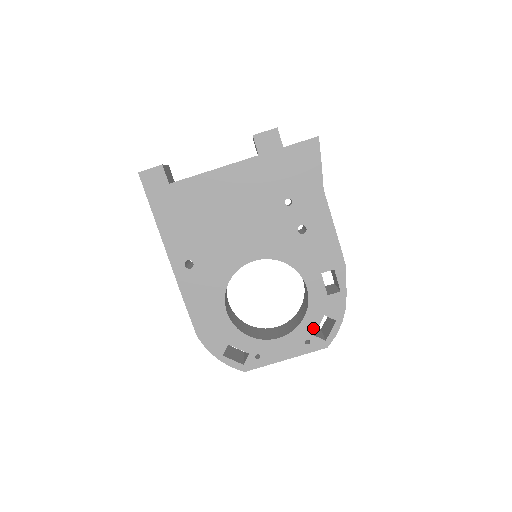
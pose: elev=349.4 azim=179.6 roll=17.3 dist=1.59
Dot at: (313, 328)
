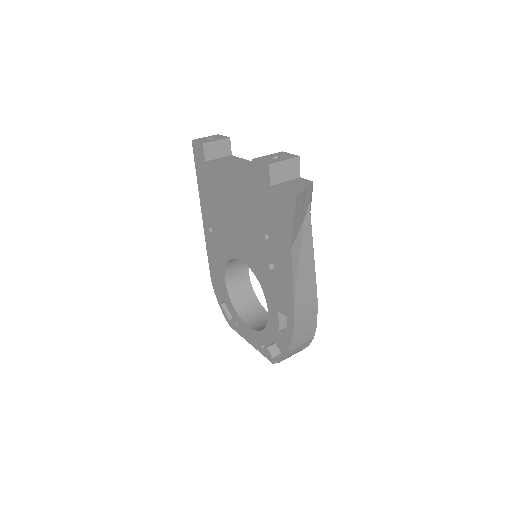
Dot at: (267, 342)
